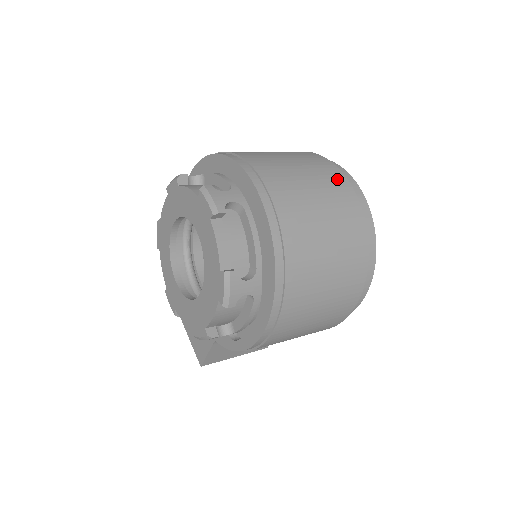
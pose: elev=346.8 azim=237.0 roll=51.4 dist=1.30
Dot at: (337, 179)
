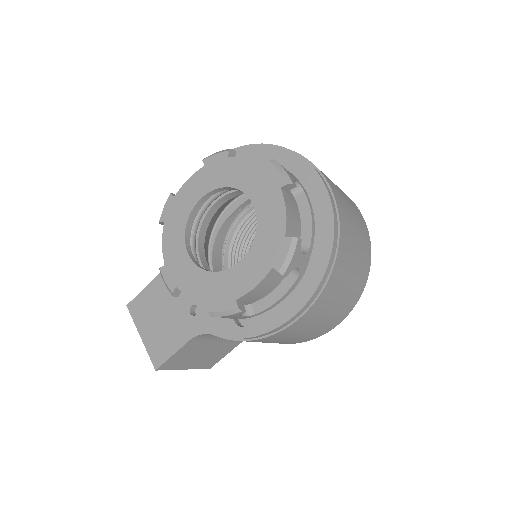
Dot at: (352, 201)
